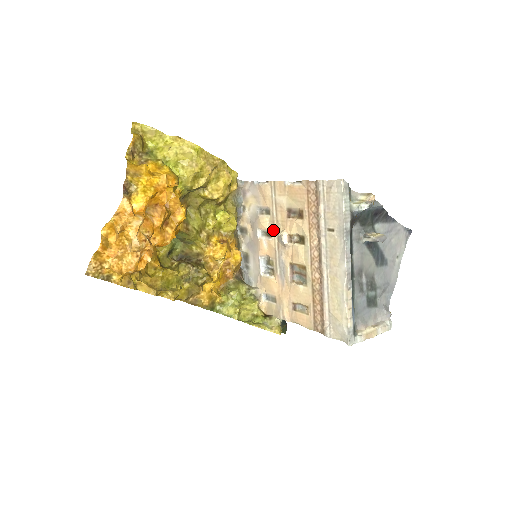
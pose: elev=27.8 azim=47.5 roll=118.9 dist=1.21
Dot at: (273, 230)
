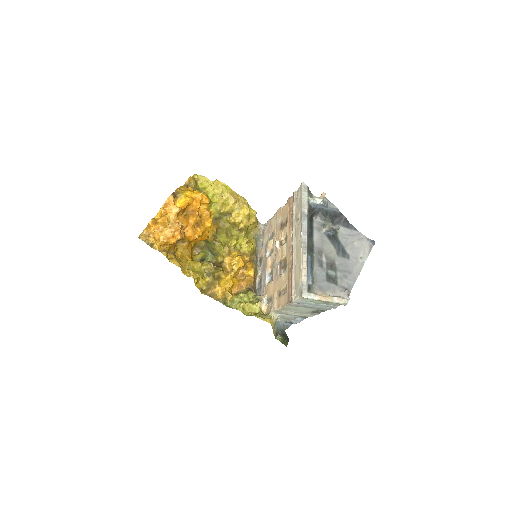
Dot at: (274, 246)
